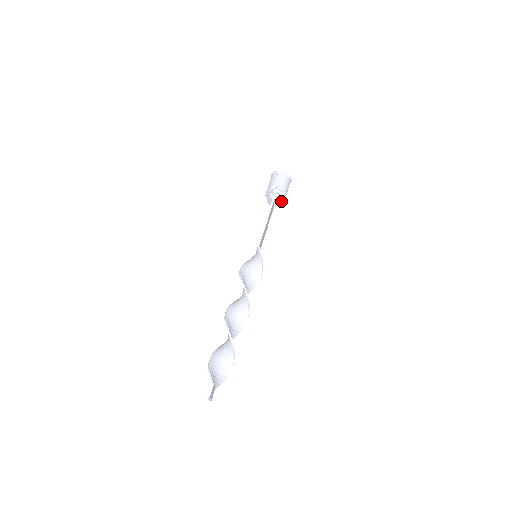
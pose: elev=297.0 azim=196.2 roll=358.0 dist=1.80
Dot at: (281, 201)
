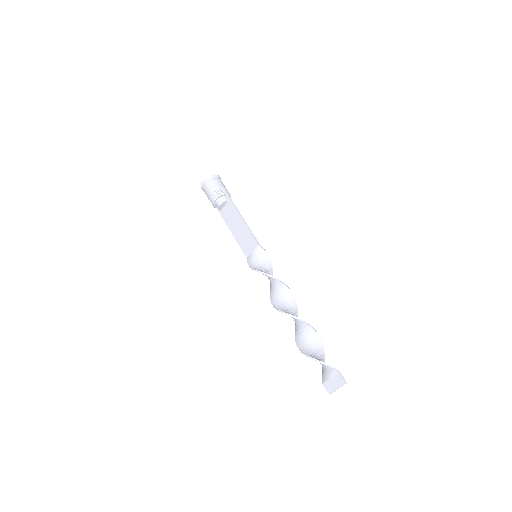
Dot at: occluded
